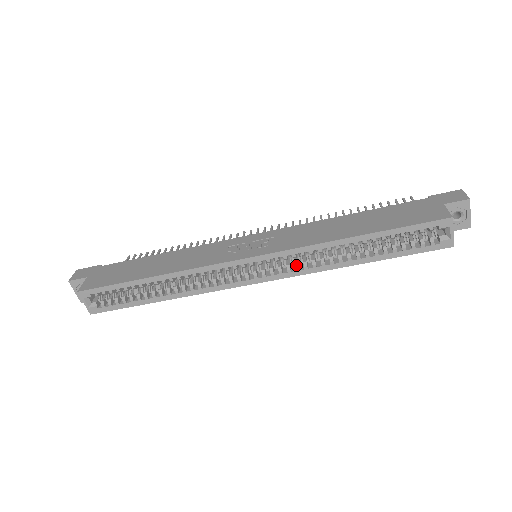
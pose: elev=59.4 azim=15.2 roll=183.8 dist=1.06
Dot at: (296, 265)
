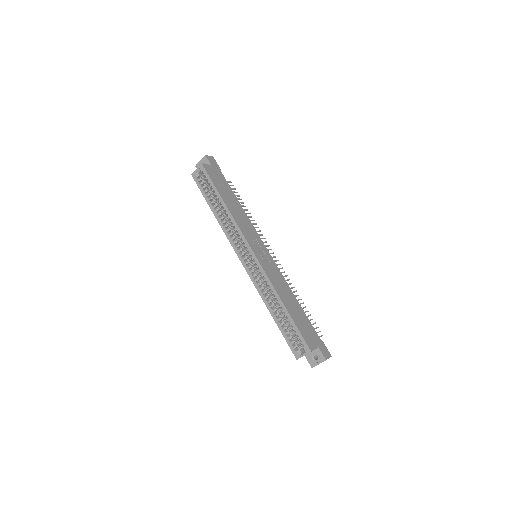
Dot at: (258, 279)
